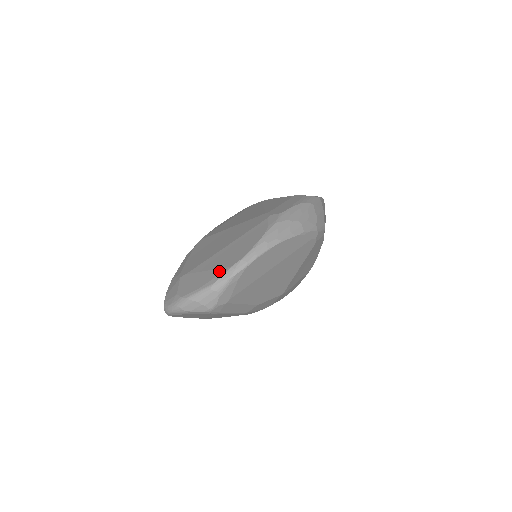
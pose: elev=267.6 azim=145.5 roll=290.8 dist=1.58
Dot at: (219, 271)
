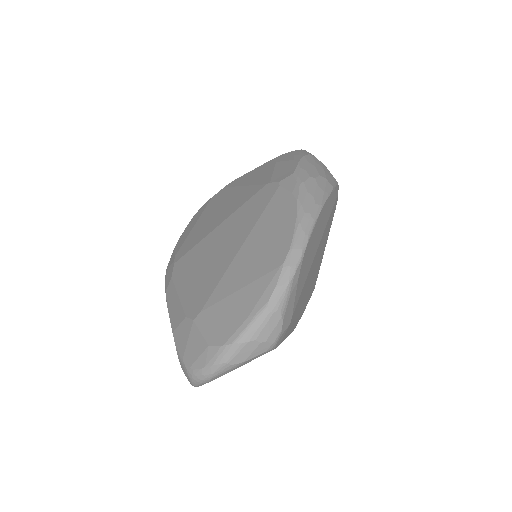
Dot at: (264, 280)
